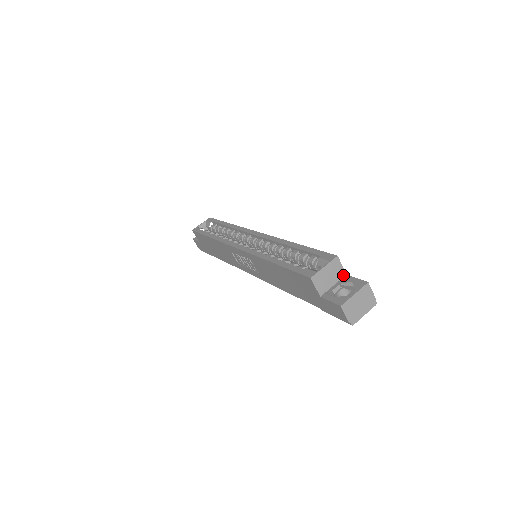
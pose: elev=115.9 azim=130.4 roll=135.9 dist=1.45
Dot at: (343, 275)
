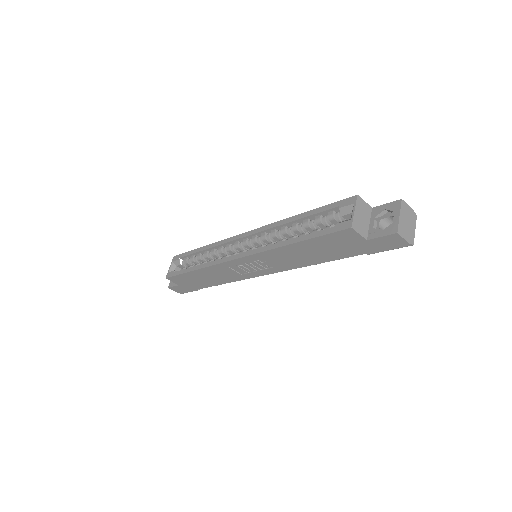
Dot at: (370, 210)
